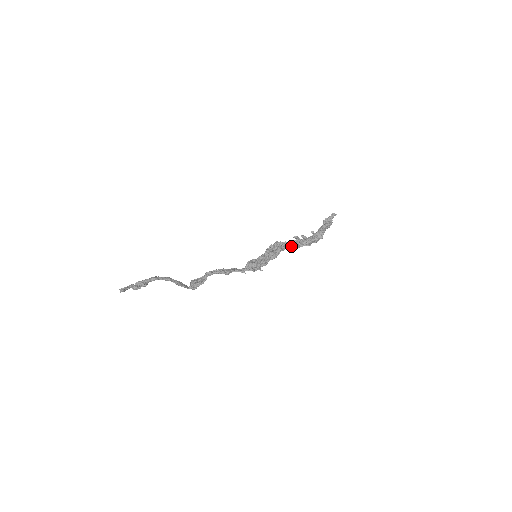
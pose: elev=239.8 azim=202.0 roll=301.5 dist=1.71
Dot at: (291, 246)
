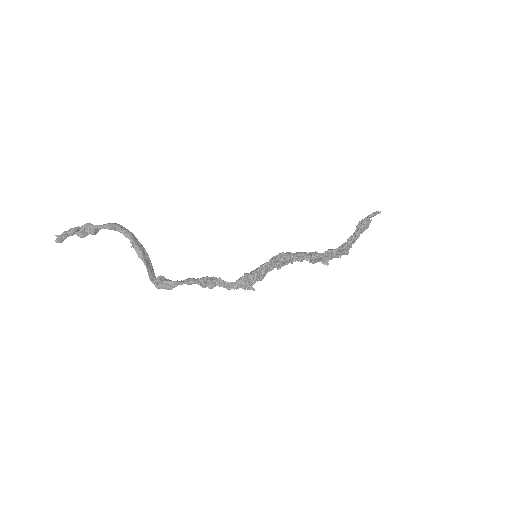
Dot at: occluded
